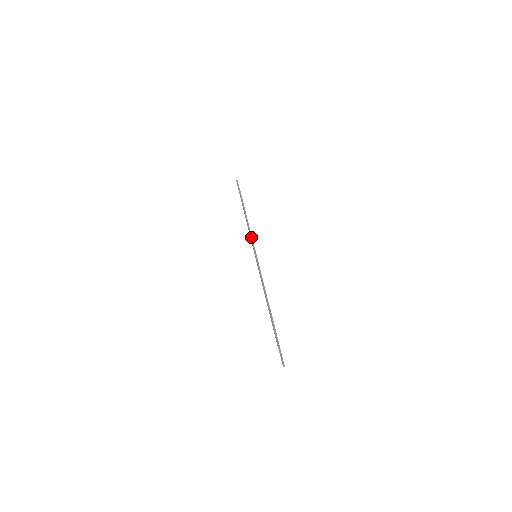
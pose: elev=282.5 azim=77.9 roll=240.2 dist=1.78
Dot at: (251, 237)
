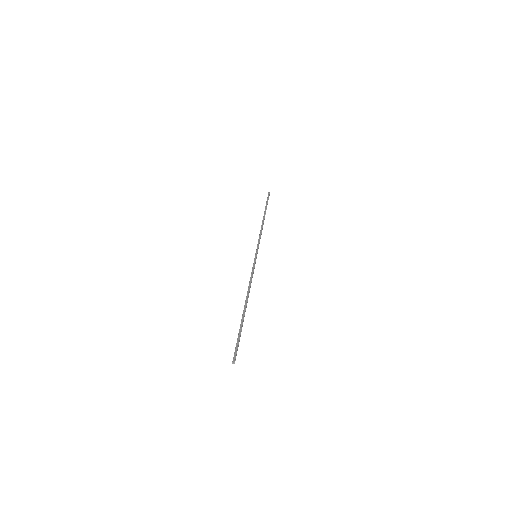
Dot at: (259, 239)
